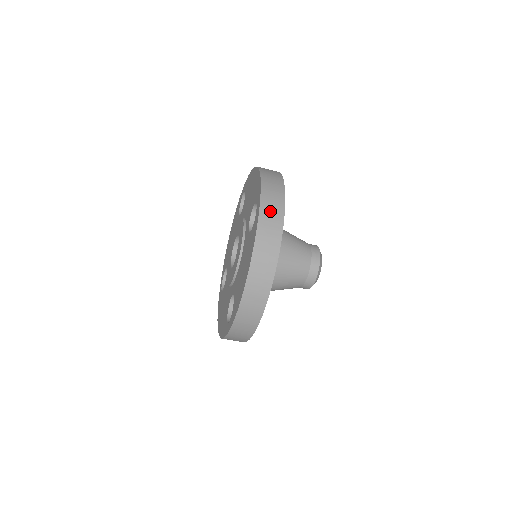
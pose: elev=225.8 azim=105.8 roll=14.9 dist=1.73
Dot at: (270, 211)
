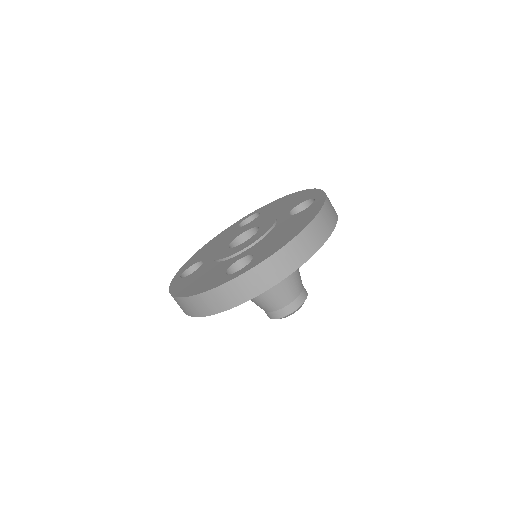
Dot at: (331, 204)
